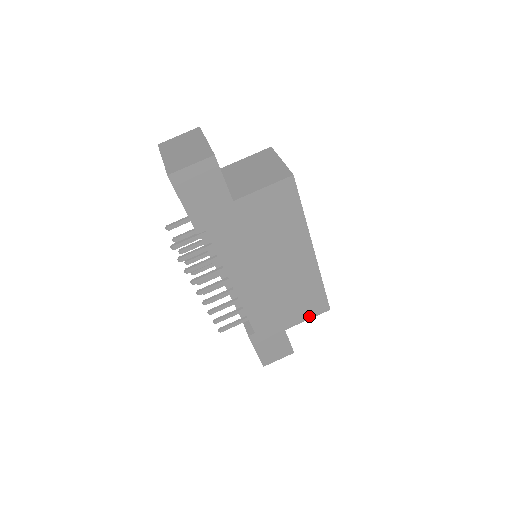
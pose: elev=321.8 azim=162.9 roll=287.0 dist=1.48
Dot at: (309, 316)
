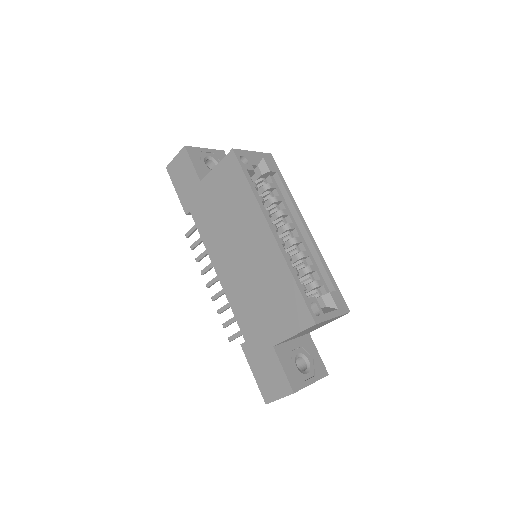
Dot at: (294, 330)
